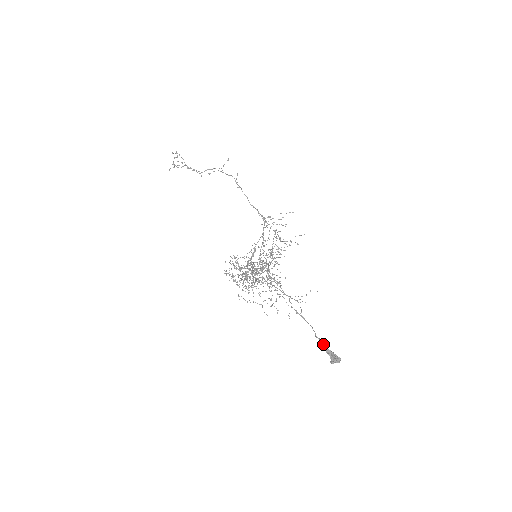
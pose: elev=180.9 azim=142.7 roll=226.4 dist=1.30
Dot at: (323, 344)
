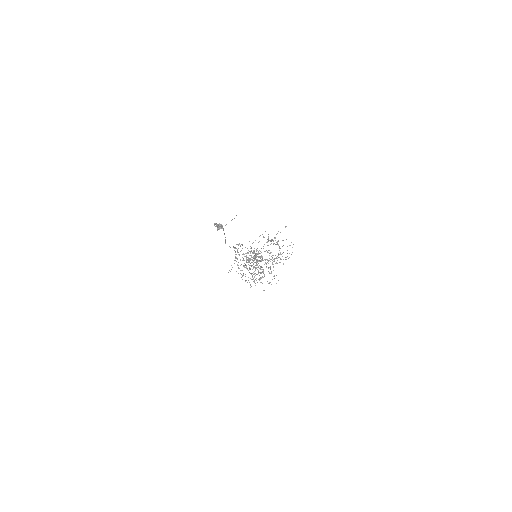
Dot at: (215, 224)
